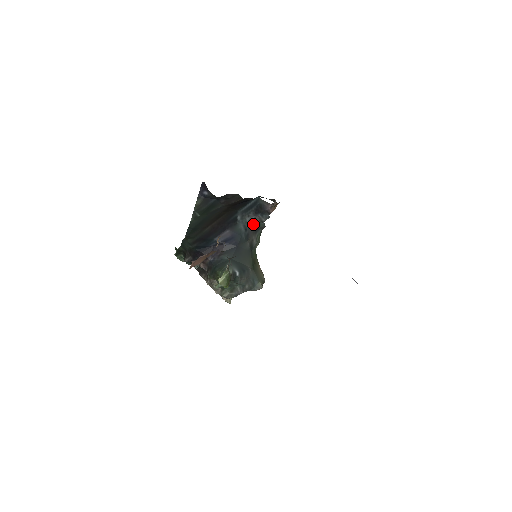
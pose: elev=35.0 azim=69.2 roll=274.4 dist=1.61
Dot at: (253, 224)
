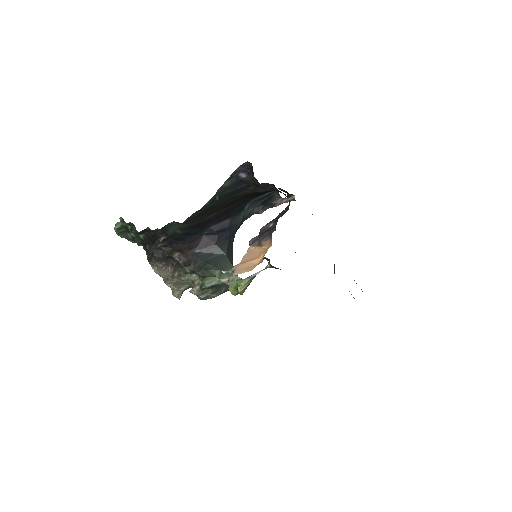
Dot at: (249, 215)
